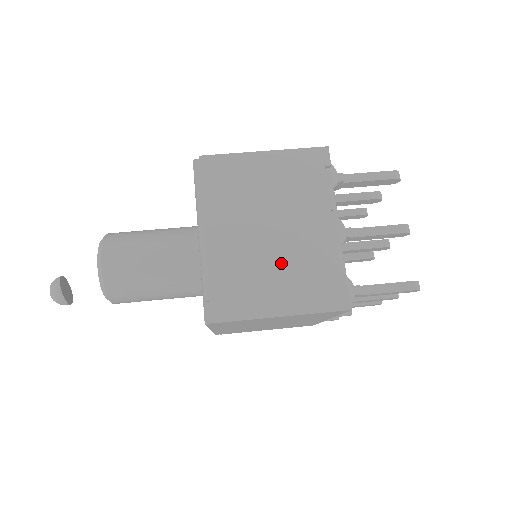
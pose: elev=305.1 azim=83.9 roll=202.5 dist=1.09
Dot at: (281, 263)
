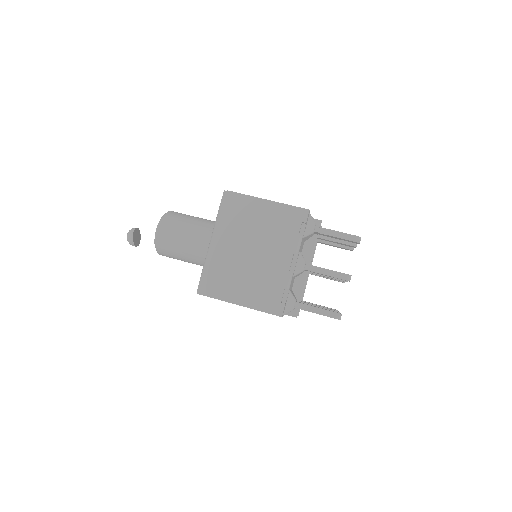
Dot at: (251, 274)
